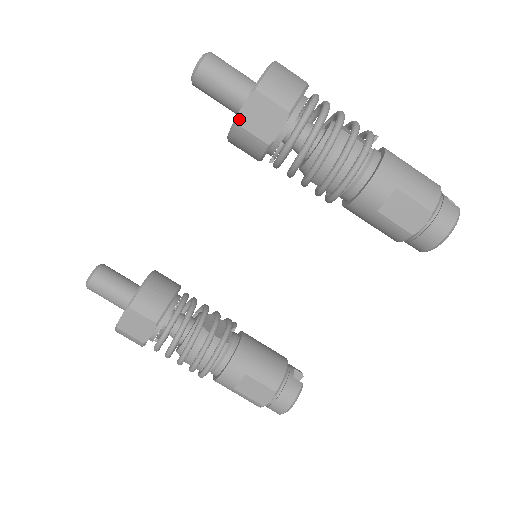
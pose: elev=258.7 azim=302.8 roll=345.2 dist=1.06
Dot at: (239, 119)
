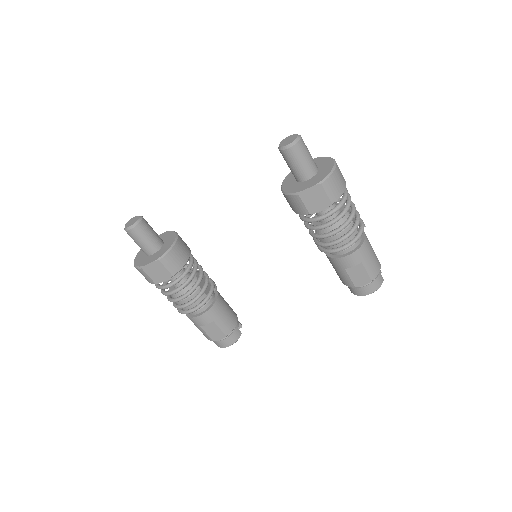
Dot at: (302, 193)
